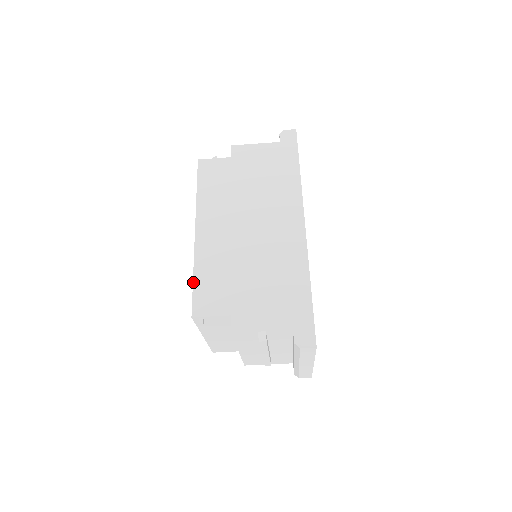
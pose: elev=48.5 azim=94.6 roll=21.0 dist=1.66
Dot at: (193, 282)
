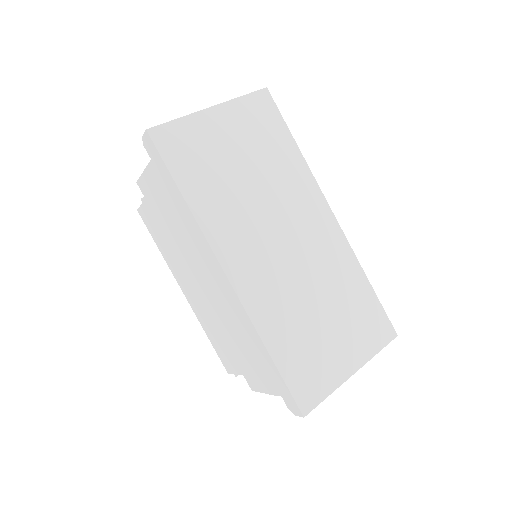
Dot at: (211, 343)
